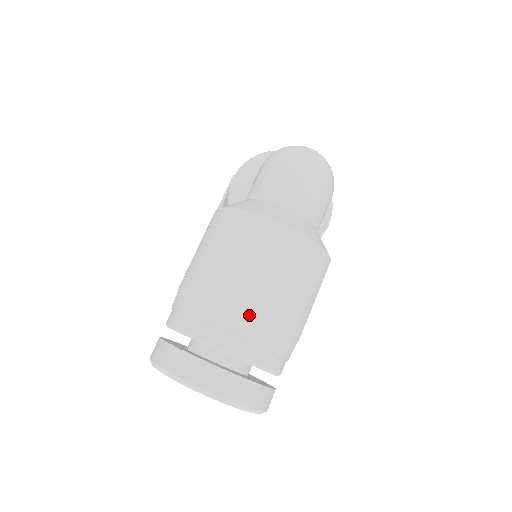
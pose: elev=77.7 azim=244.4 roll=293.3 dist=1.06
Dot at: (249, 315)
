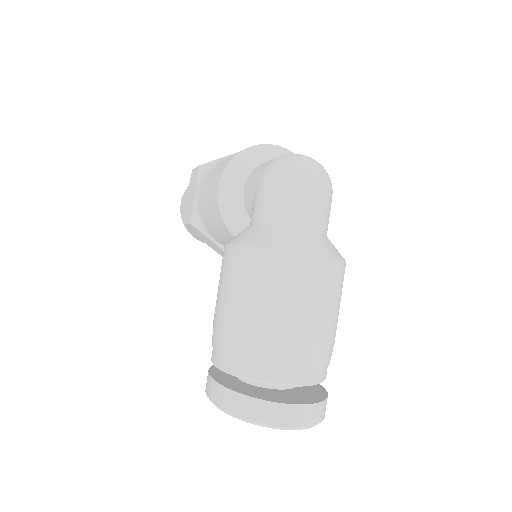
Dot at: (302, 348)
